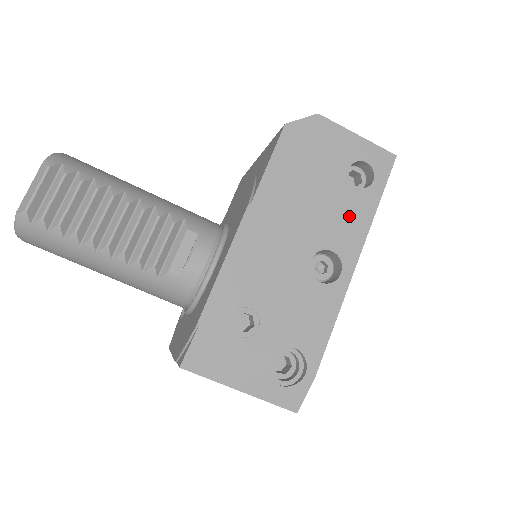
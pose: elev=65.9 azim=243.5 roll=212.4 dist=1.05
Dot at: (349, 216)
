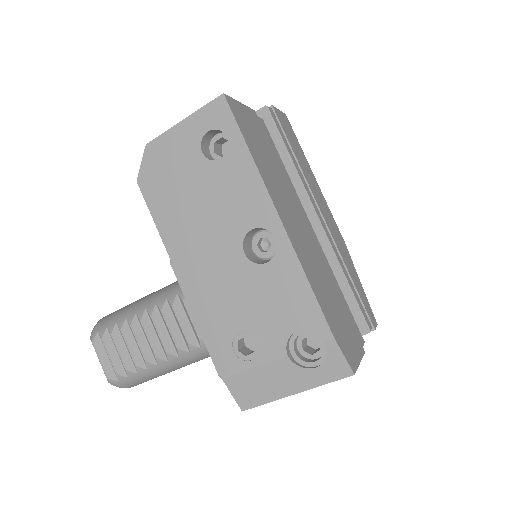
Dot at: (237, 188)
